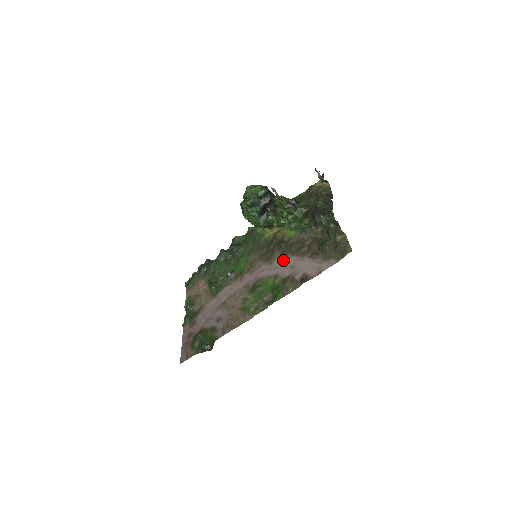
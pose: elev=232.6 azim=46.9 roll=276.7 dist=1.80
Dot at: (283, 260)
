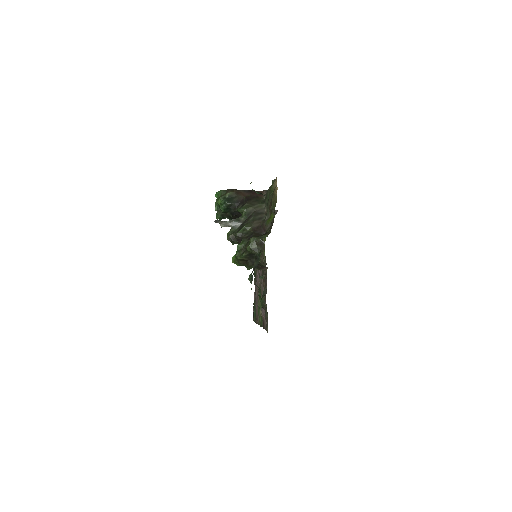
Dot at: occluded
